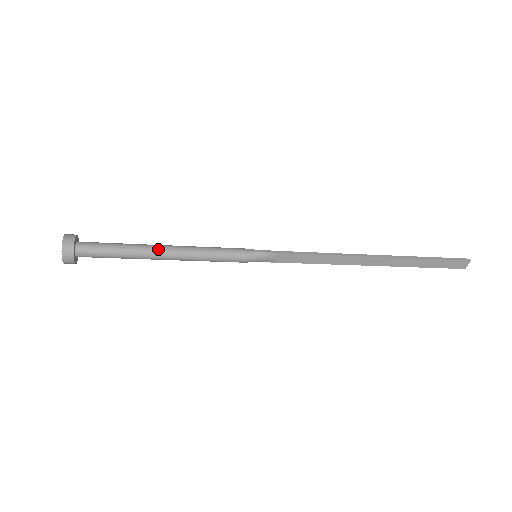
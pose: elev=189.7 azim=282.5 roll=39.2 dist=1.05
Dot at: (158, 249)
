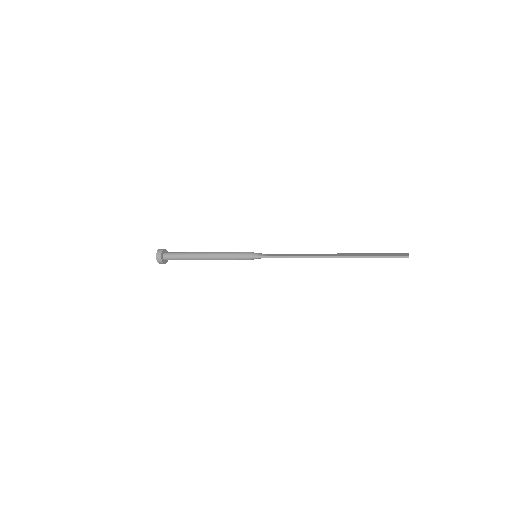
Dot at: (202, 259)
